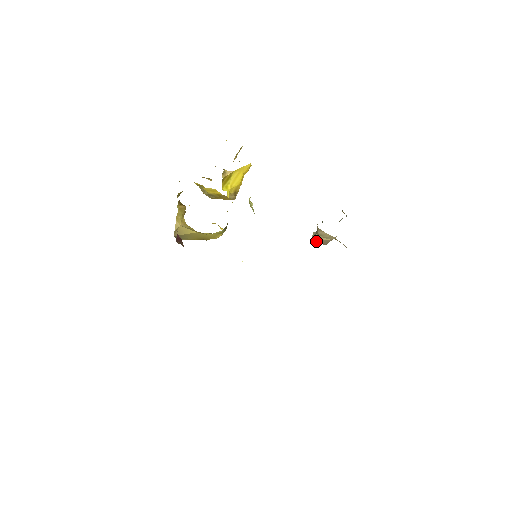
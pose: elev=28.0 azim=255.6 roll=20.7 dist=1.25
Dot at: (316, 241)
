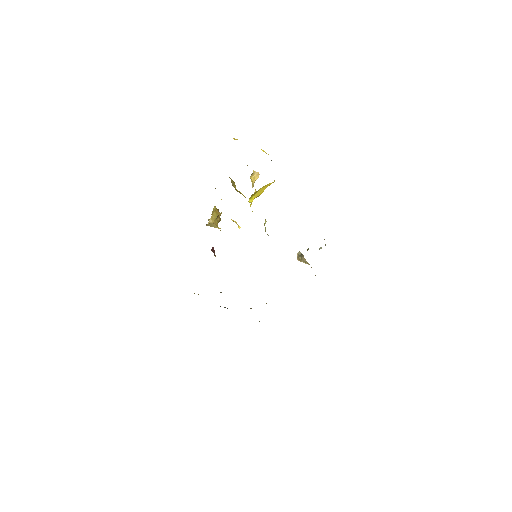
Dot at: occluded
